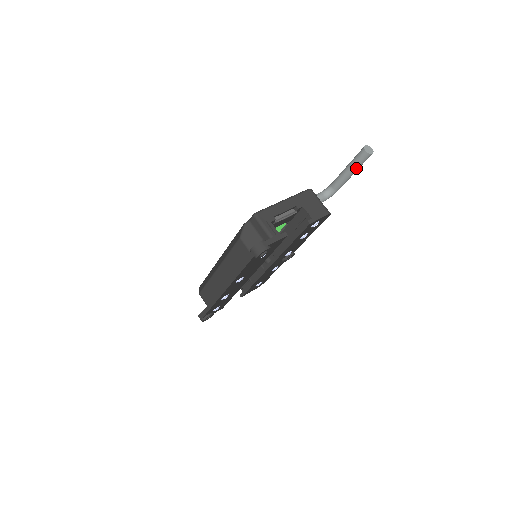
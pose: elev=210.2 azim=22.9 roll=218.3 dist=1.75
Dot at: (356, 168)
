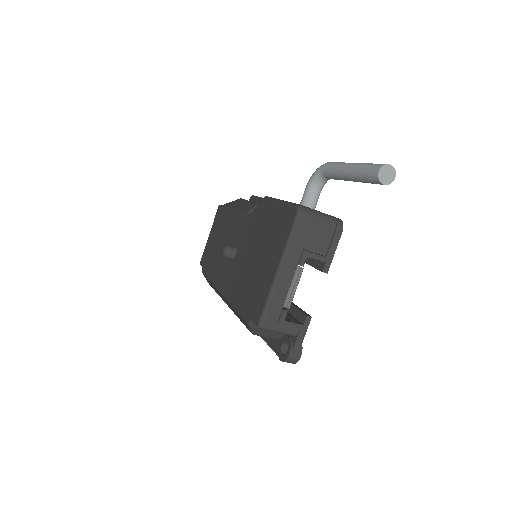
Dot at: occluded
